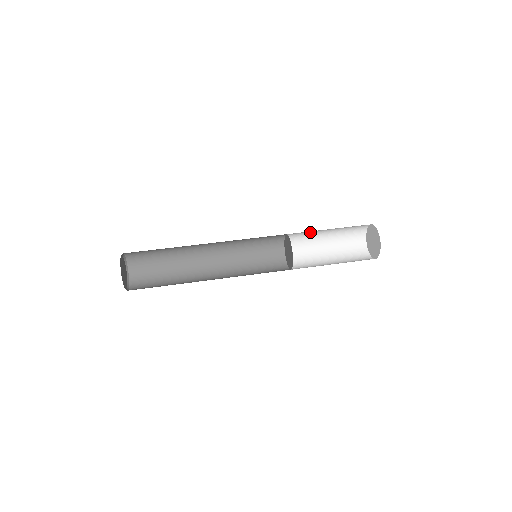
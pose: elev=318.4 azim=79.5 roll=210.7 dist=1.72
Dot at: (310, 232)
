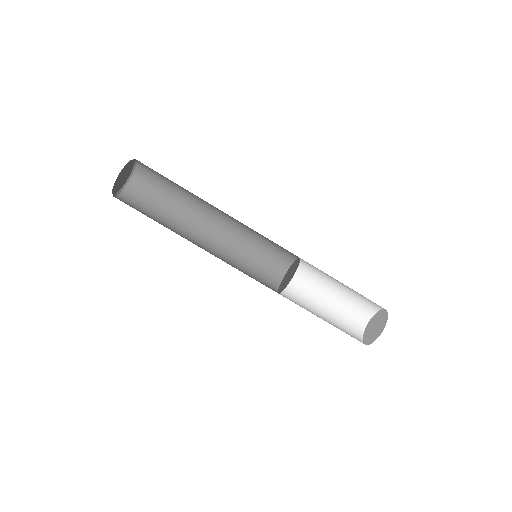
Dot at: occluded
